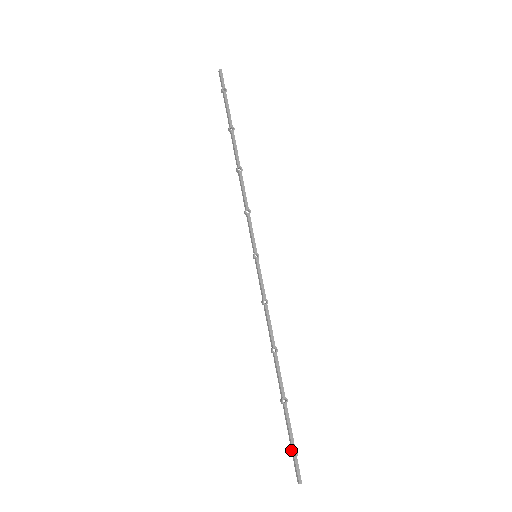
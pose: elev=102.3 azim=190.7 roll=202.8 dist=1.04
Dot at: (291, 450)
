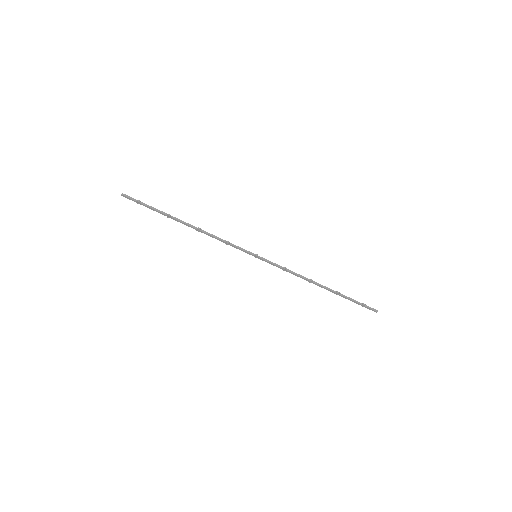
Dot at: (361, 304)
